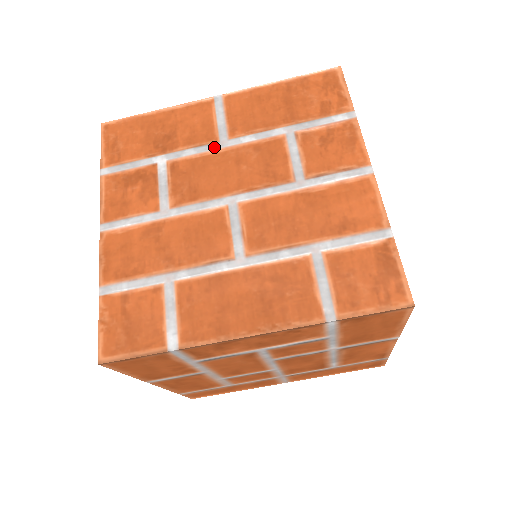
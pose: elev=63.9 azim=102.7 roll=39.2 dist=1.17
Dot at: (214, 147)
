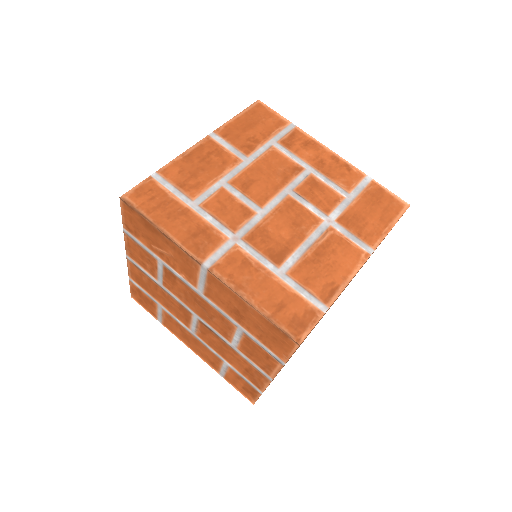
Dot at: occluded
